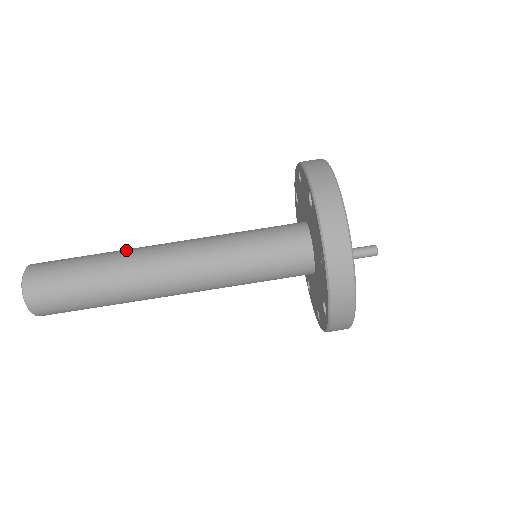
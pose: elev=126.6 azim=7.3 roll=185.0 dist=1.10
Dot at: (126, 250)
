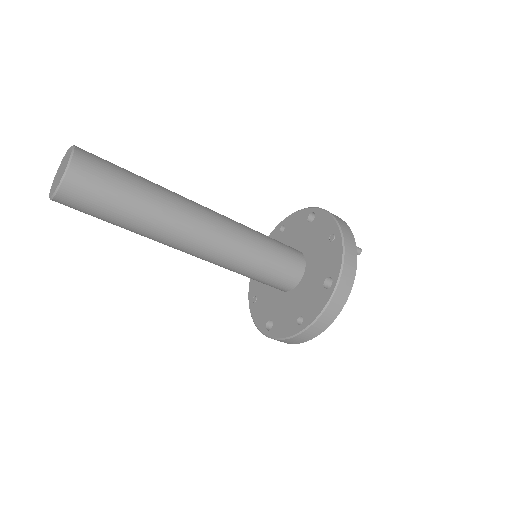
Dot at: occluded
